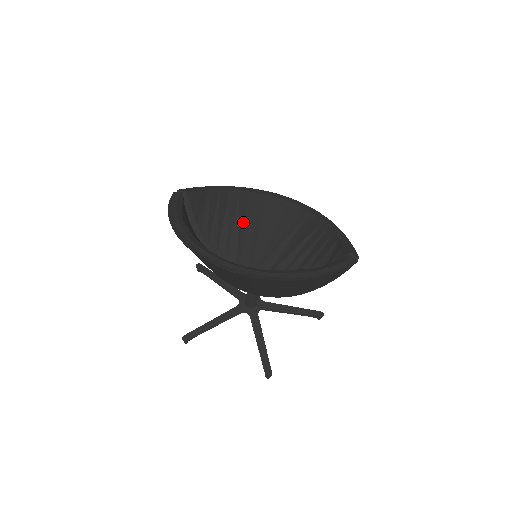
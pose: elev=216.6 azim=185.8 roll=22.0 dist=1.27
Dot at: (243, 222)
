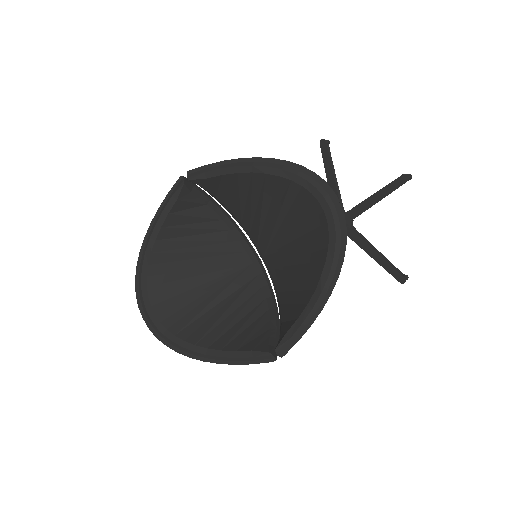
Dot at: (268, 206)
